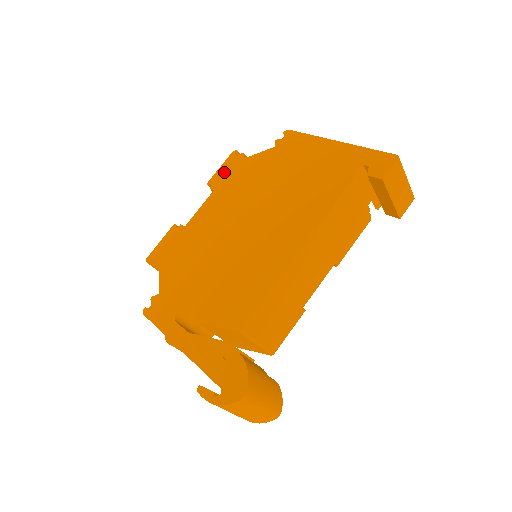
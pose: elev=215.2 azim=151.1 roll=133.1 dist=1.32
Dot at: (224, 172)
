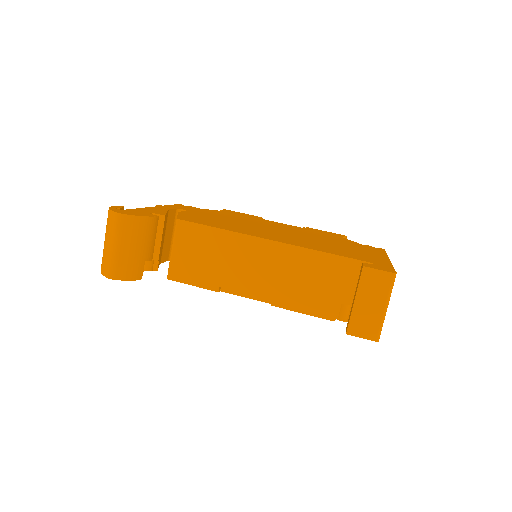
Dot at: (322, 231)
